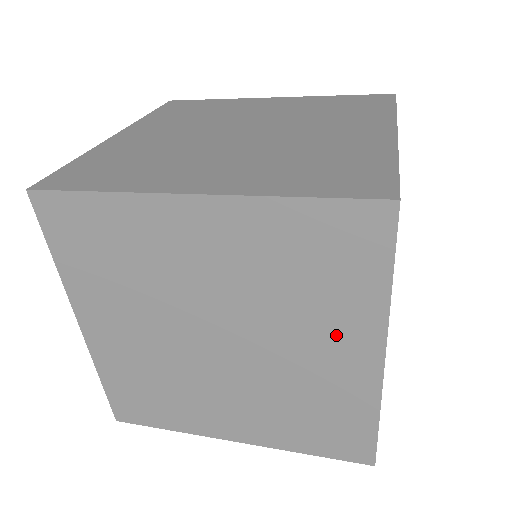
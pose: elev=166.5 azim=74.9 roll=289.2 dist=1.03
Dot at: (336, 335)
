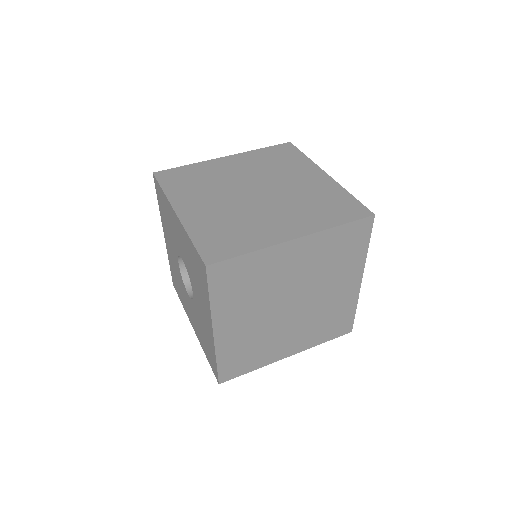
Dot at: (345, 277)
